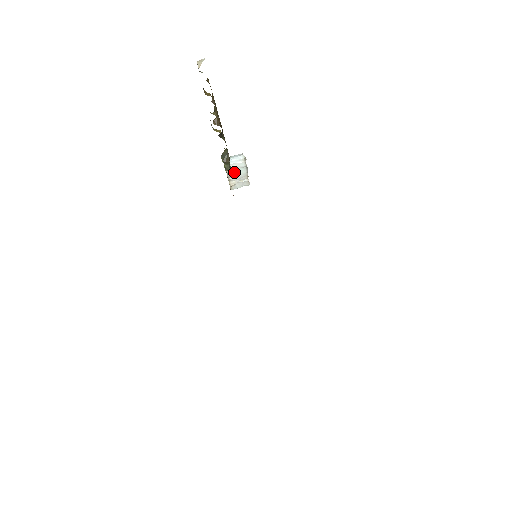
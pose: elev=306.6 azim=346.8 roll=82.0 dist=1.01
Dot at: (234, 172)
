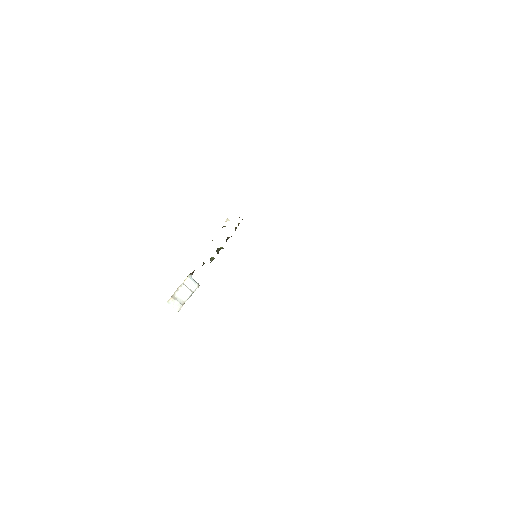
Dot at: (183, 289)
